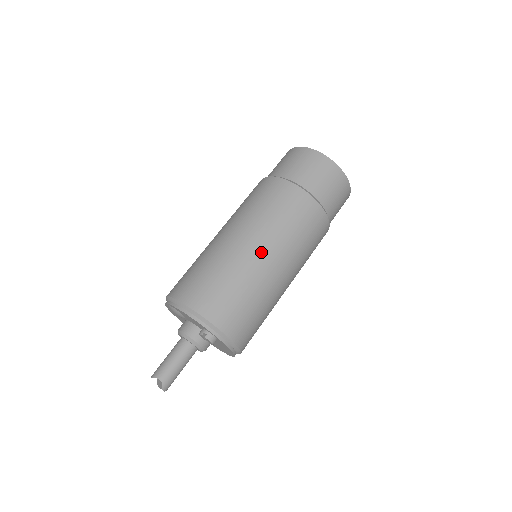
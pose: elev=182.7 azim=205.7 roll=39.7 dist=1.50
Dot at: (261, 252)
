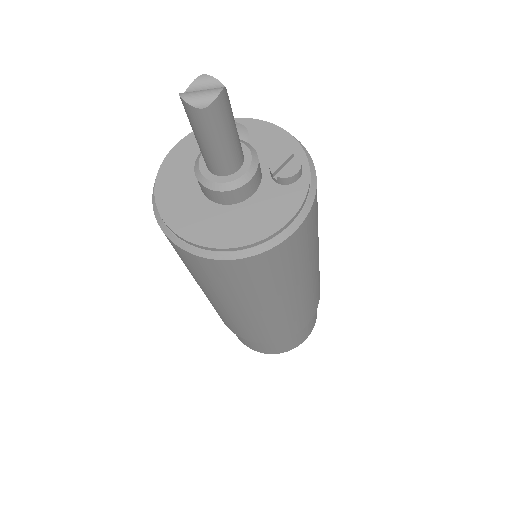
Dot at: occluded
